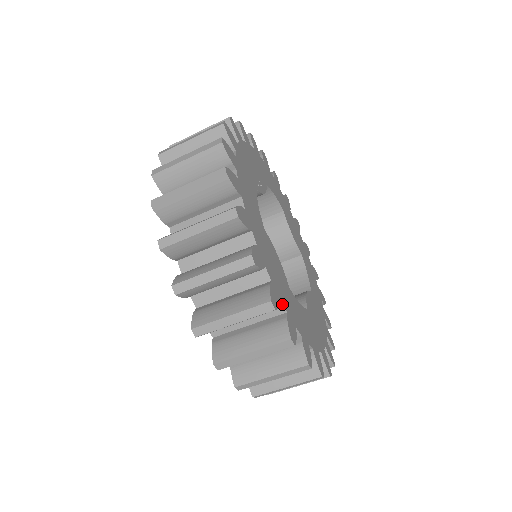
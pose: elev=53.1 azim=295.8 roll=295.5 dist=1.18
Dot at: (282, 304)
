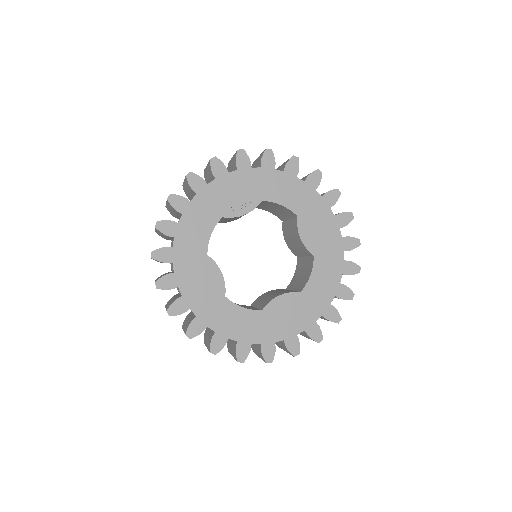
Dot at: (192, 311)
